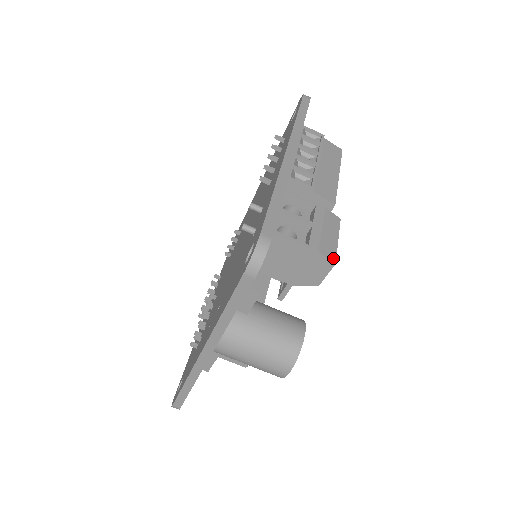
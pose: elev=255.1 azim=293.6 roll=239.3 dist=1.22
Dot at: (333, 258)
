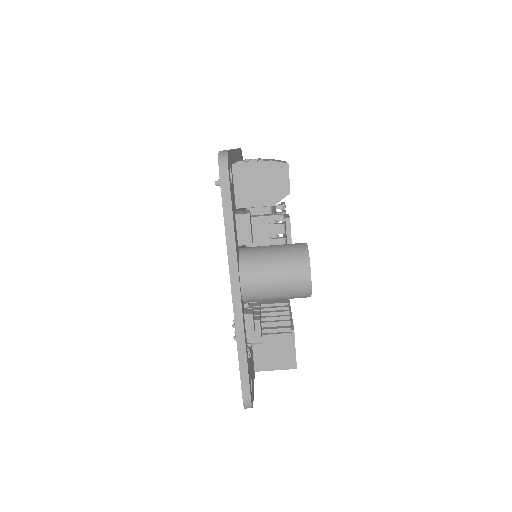
Dot at: (285, 163)
